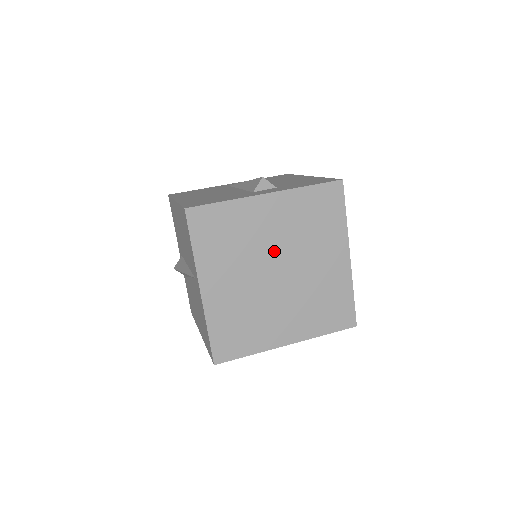
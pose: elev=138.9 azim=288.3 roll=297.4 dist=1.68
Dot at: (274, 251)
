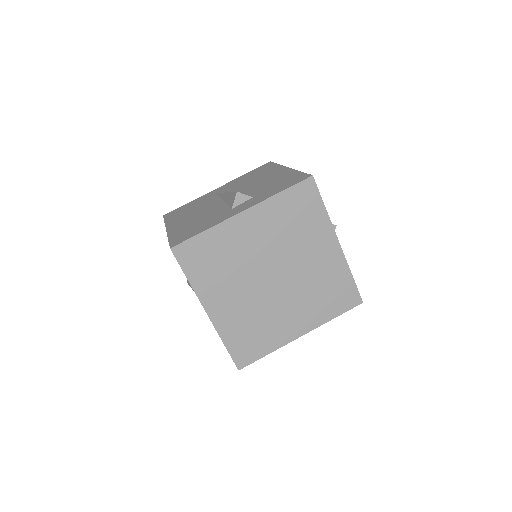
Dot at: (264, 260)
